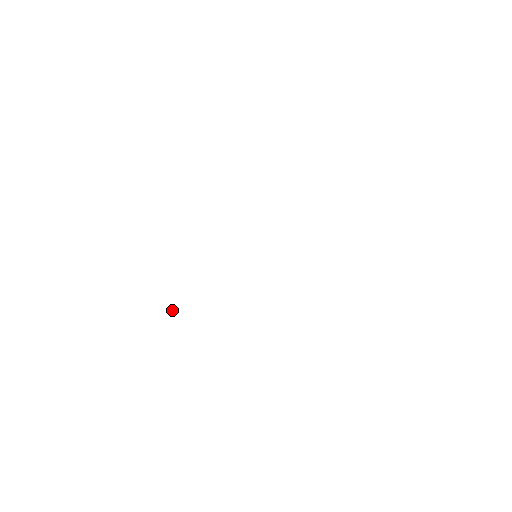
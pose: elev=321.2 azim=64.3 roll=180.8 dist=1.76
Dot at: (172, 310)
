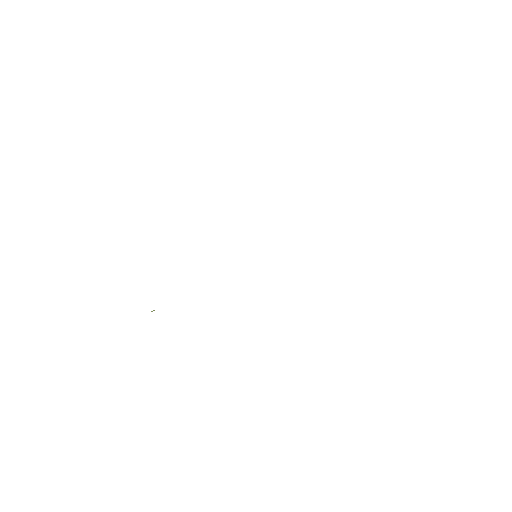
Dot at: (153, 310)
